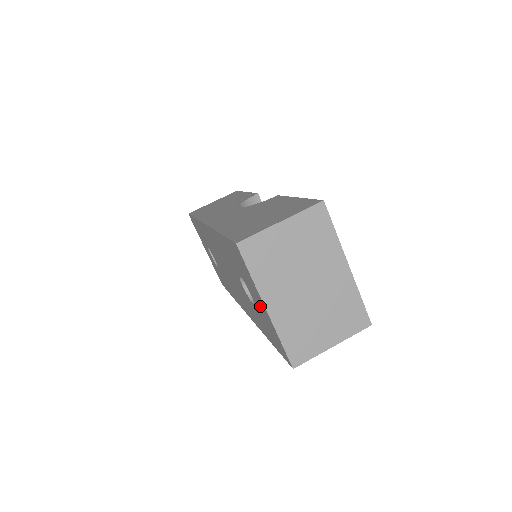
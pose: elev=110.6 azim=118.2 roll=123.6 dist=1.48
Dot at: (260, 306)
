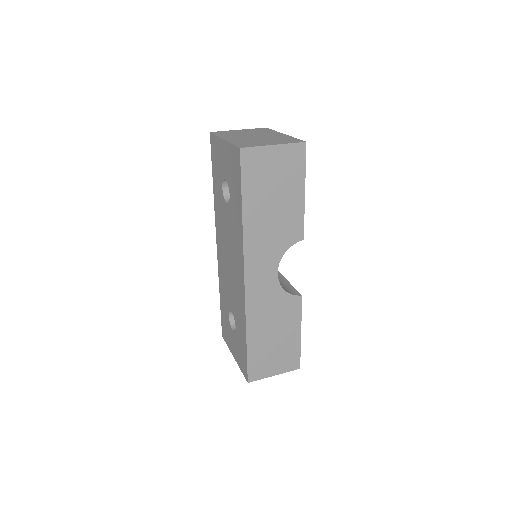
Dot at: (225, 159)
